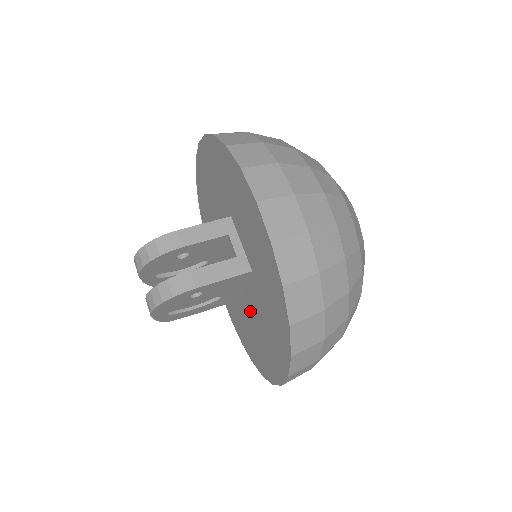
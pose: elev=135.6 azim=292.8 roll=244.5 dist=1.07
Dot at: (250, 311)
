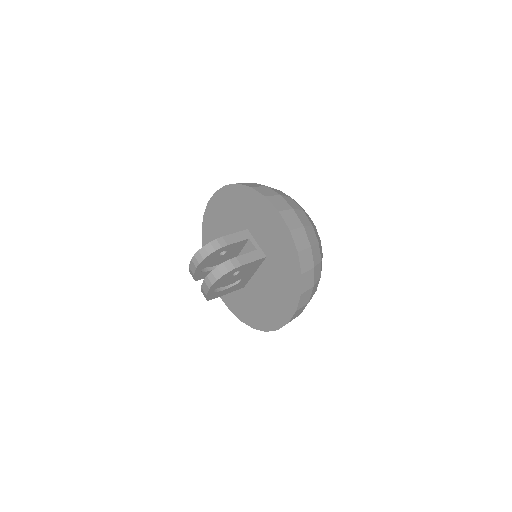
Dot at: (259, 287)
